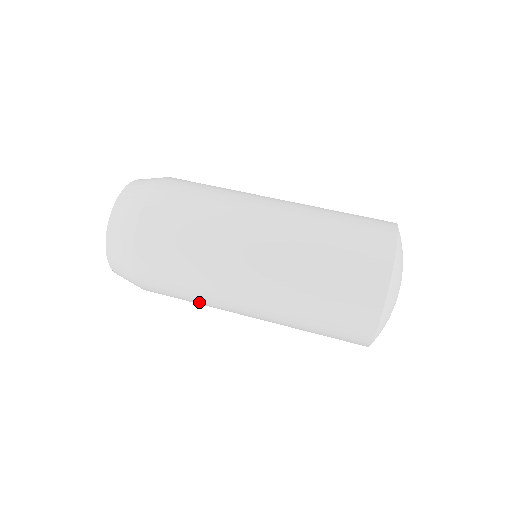
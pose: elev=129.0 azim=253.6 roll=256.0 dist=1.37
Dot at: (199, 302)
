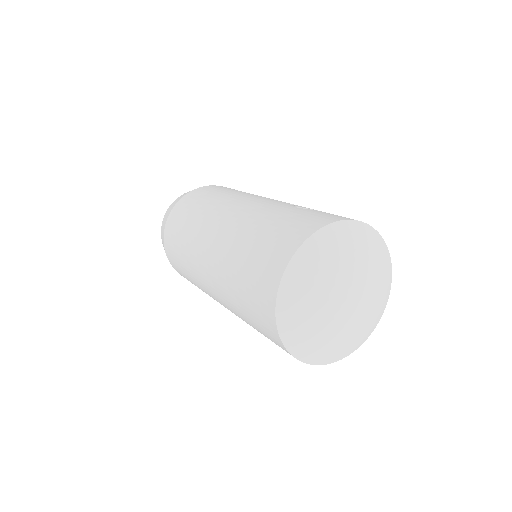
Dot at: occluded
